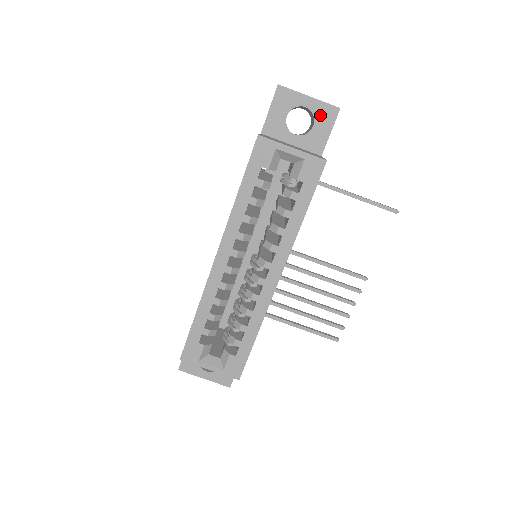
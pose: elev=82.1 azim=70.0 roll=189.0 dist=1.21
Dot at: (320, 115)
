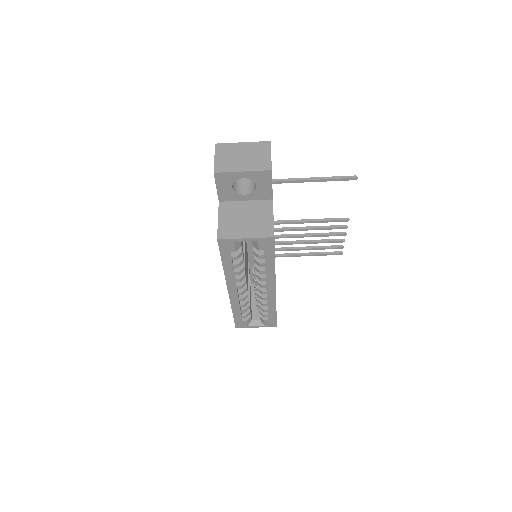
Dot at: (258, 179)
